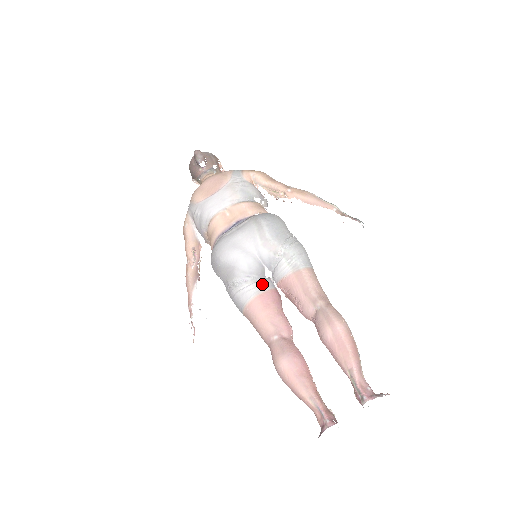
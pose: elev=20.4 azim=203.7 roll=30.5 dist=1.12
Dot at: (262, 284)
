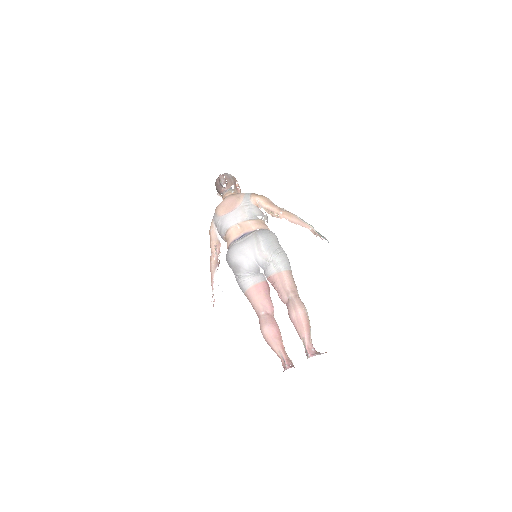
Dot at: (257, 278)
